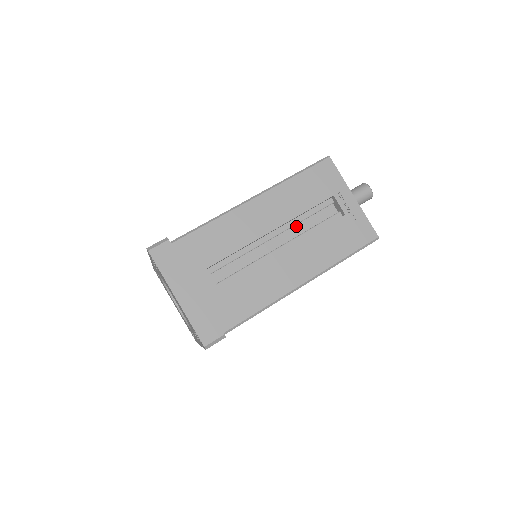
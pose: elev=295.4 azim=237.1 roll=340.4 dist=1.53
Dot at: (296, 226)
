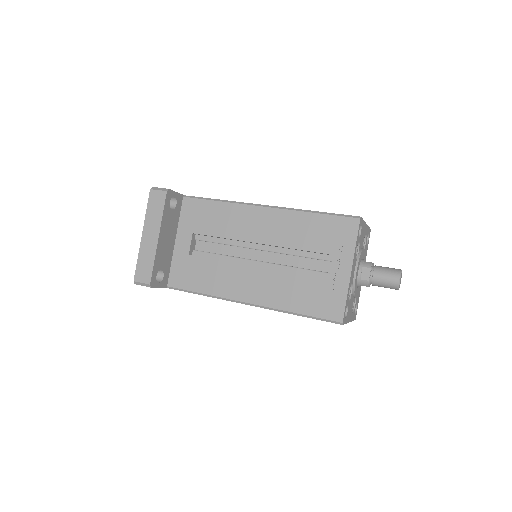
Dot at: (286, 256)
